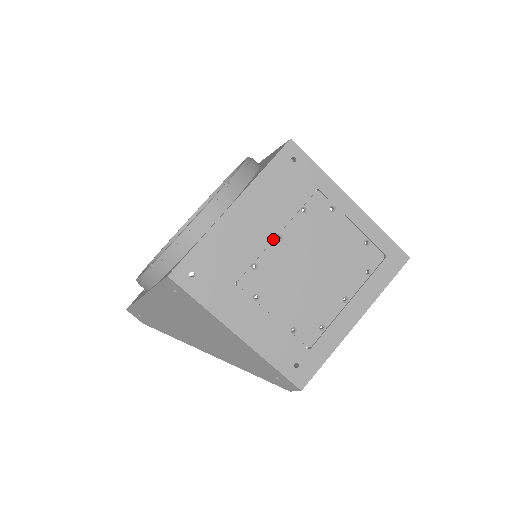
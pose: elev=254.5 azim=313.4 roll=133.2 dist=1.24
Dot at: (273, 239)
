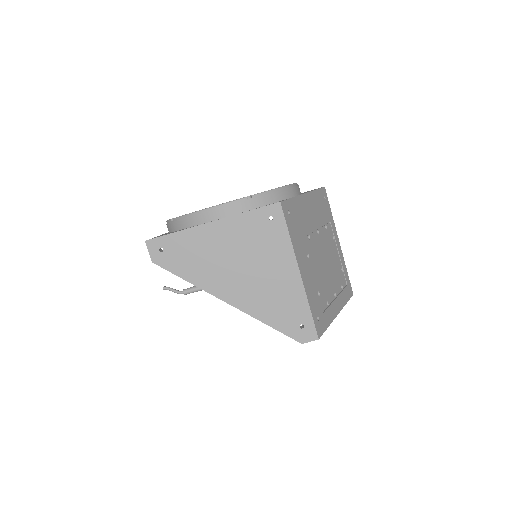
Dot at: (315, 230)
